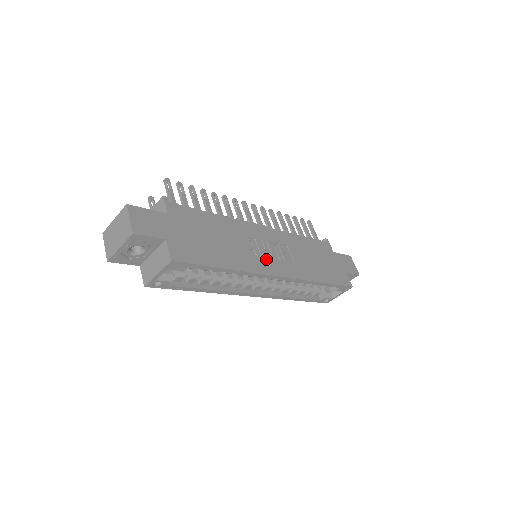
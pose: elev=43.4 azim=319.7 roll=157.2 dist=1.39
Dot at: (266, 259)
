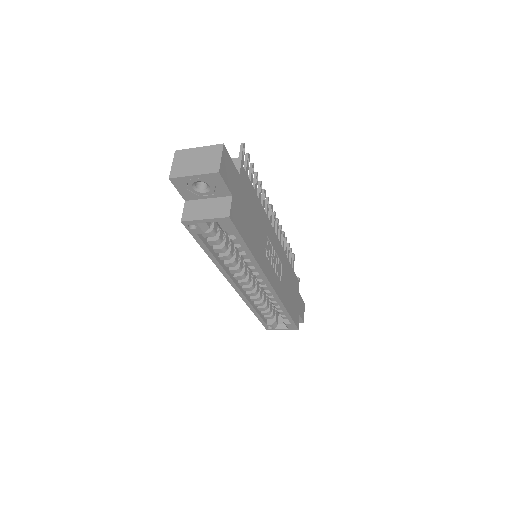
Dot at: (270, 265)
